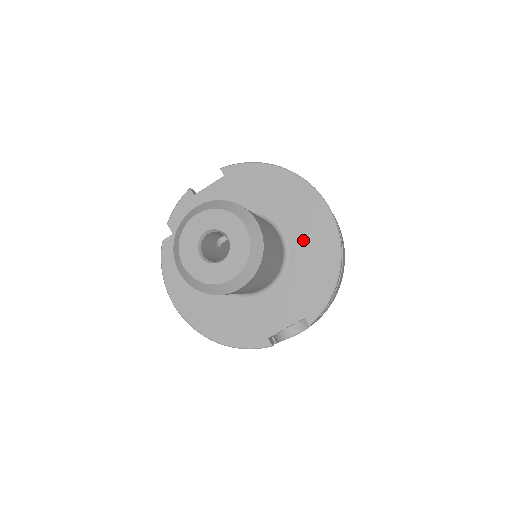
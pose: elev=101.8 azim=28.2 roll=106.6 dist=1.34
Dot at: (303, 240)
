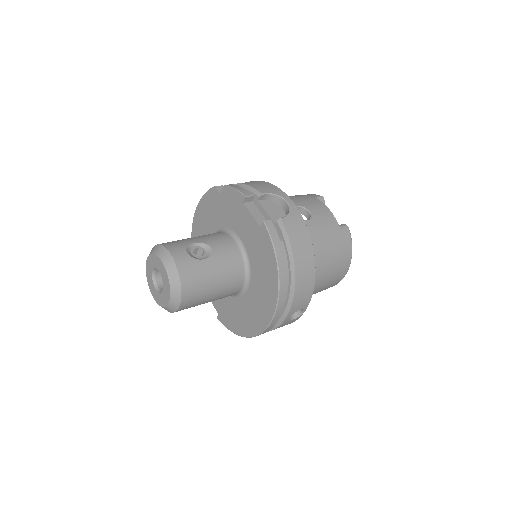
Dot at: (248, 307)
